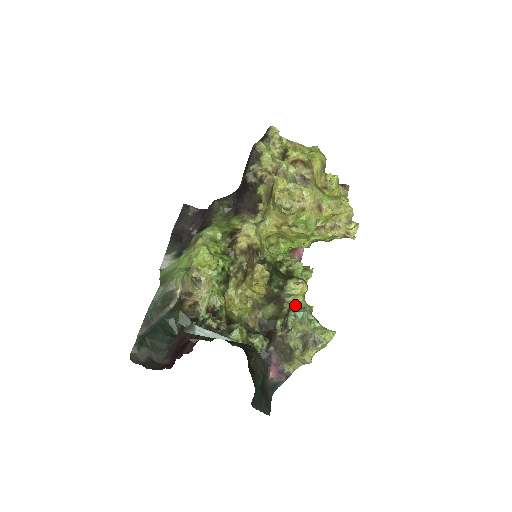
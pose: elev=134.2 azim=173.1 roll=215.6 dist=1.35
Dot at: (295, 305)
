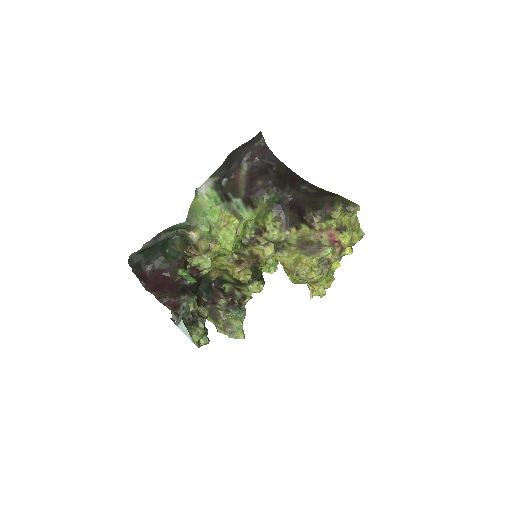
Dot at: (245, 291)
